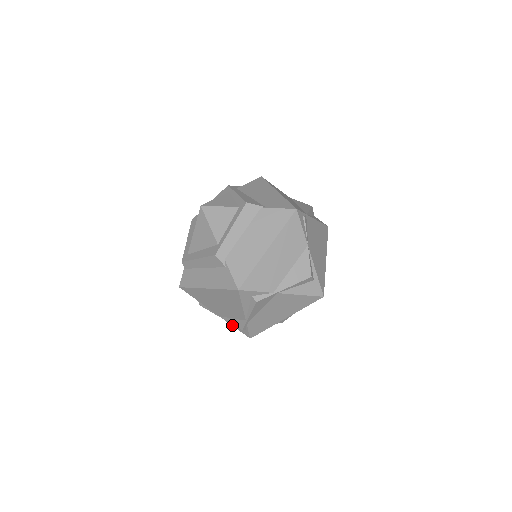
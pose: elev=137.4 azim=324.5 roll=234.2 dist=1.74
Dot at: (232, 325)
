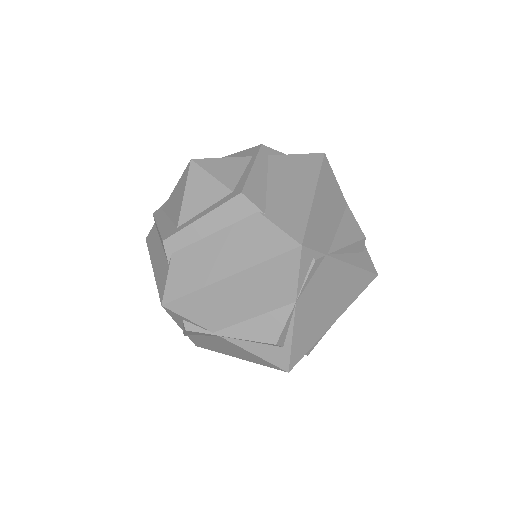
Dot at: occluded
